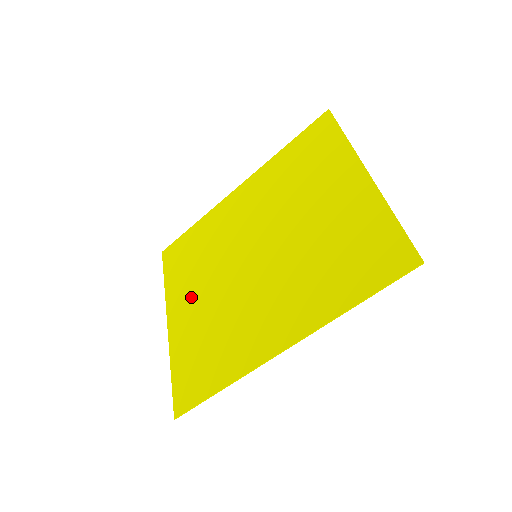
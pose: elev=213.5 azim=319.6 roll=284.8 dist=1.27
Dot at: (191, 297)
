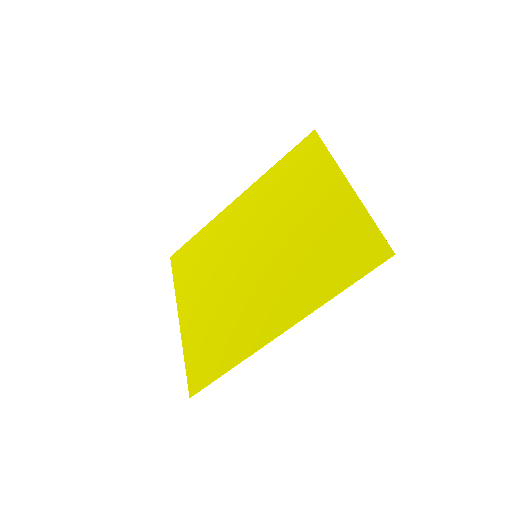
Dot at: (199, 294)
